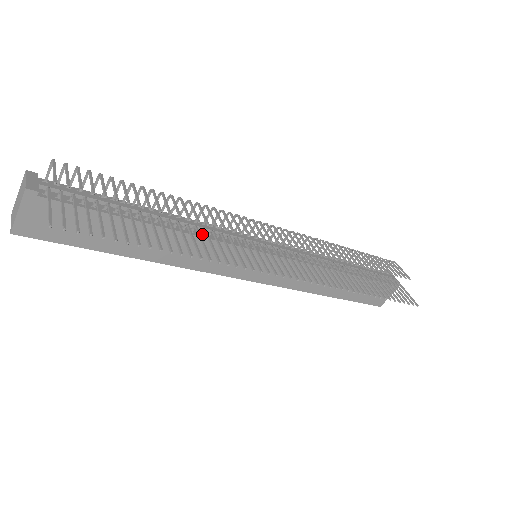
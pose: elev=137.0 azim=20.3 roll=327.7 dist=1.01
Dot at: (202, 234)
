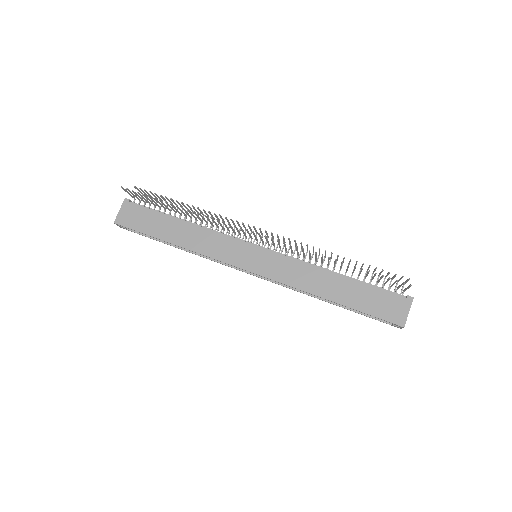
Dot at: (213, 231)
